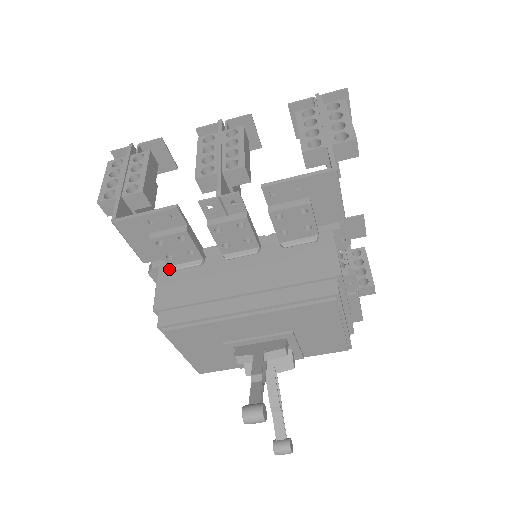
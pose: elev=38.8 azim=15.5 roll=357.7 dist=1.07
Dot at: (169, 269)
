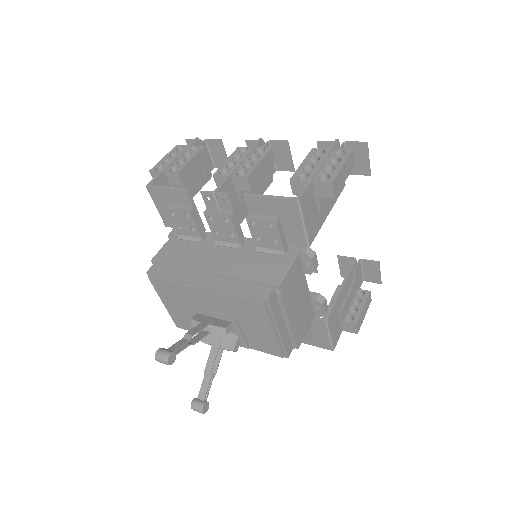
Dot at: (179, 237)
